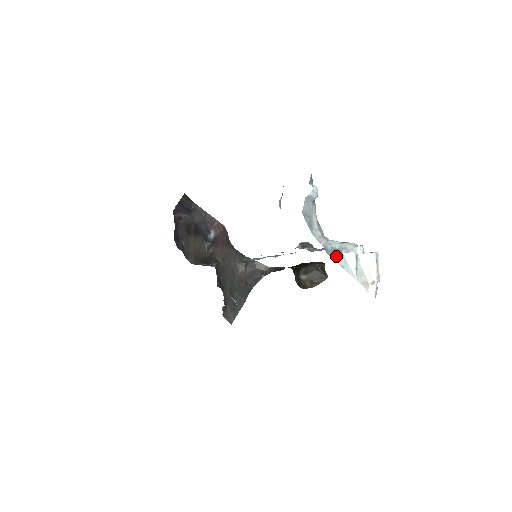
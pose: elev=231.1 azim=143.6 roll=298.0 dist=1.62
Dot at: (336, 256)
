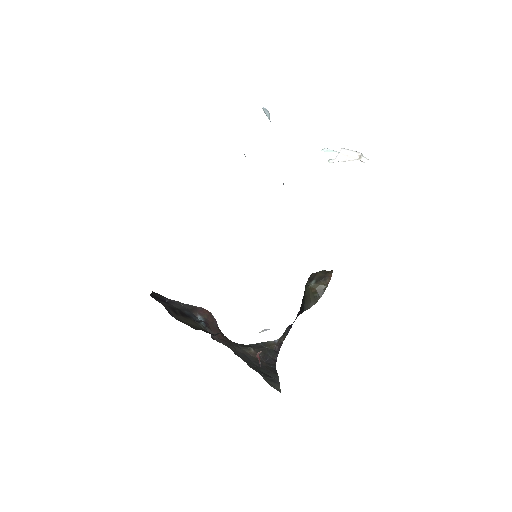
Dot at: occluded
